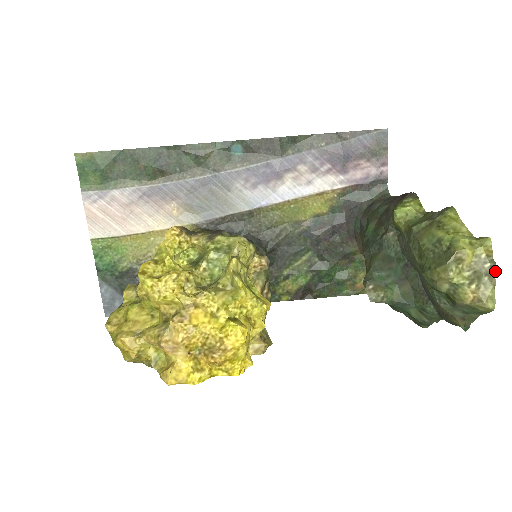
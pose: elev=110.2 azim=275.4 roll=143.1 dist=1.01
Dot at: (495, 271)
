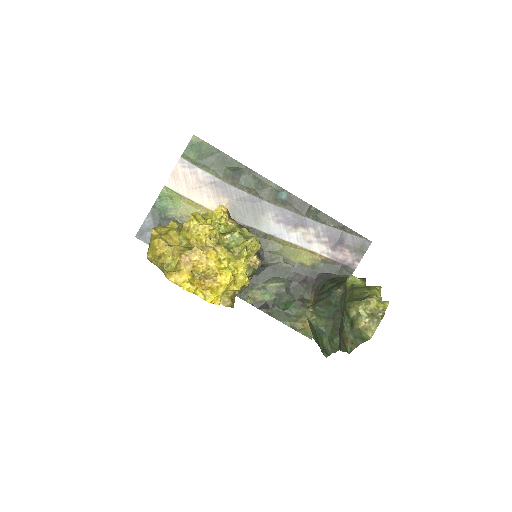
Dot at: (382, 318)
